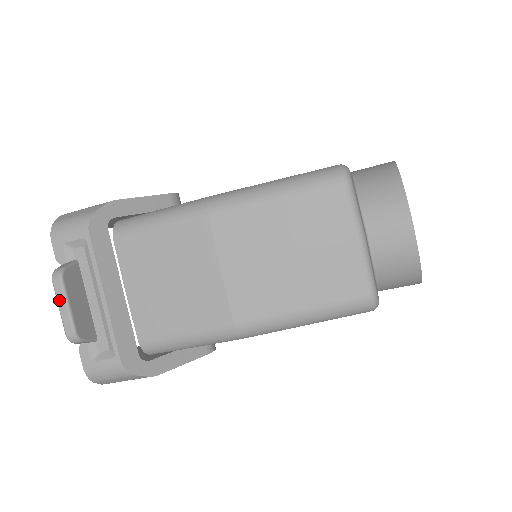
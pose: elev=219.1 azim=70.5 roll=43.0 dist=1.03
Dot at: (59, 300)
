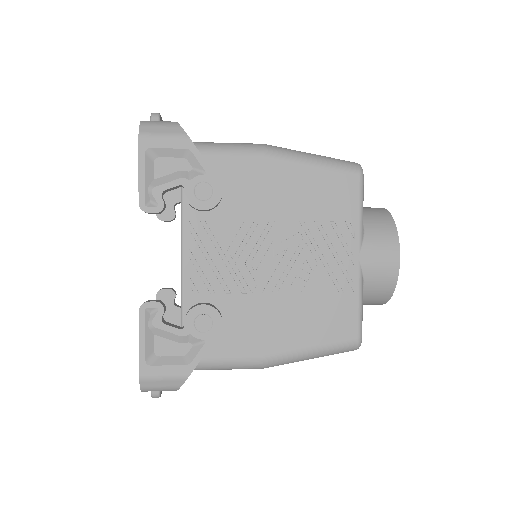
Dot at: occluded
